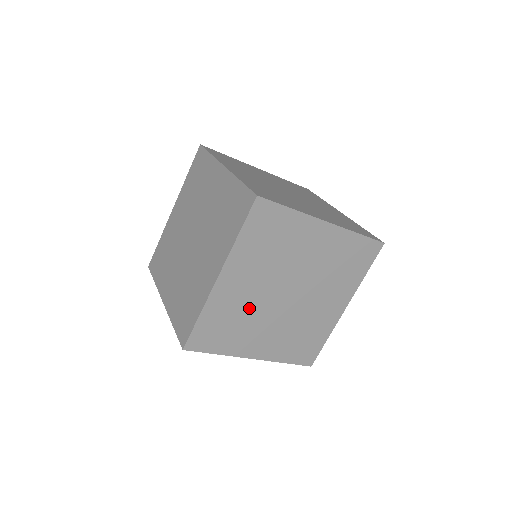
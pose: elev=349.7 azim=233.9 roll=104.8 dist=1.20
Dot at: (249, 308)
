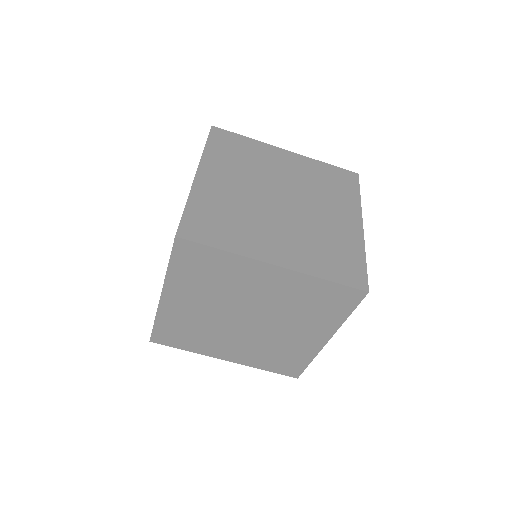
Dot at: (205, 323)
